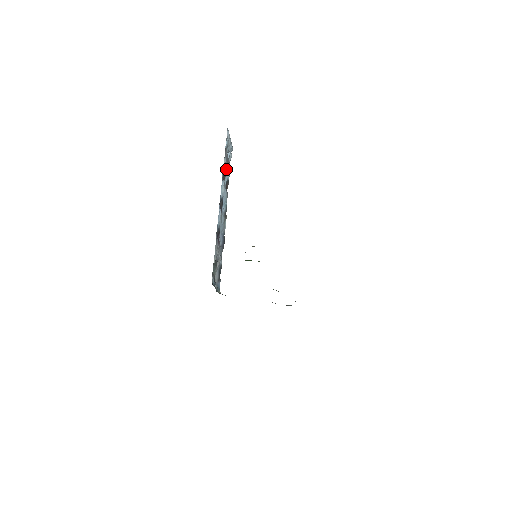
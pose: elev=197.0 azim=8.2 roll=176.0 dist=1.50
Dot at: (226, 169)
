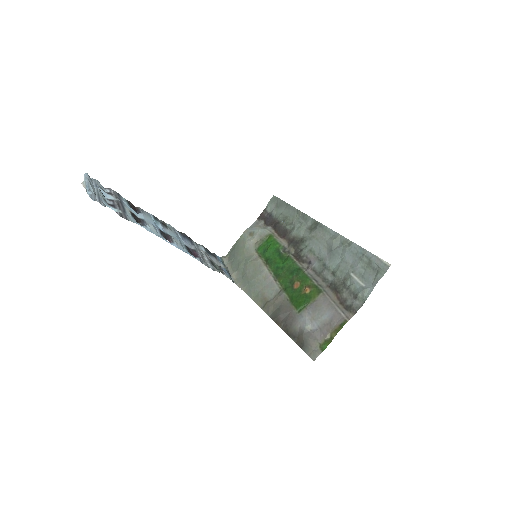
Dot at: (127, 211)
